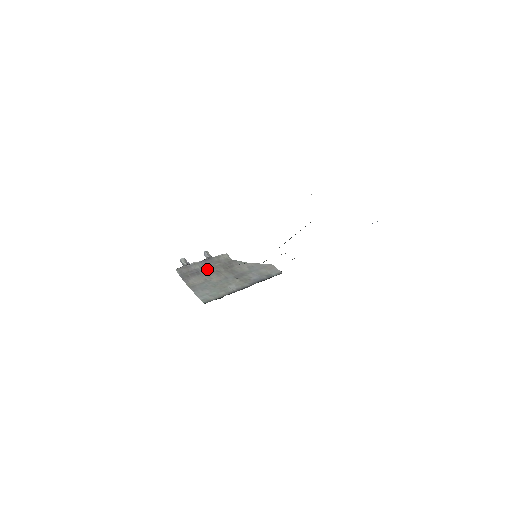
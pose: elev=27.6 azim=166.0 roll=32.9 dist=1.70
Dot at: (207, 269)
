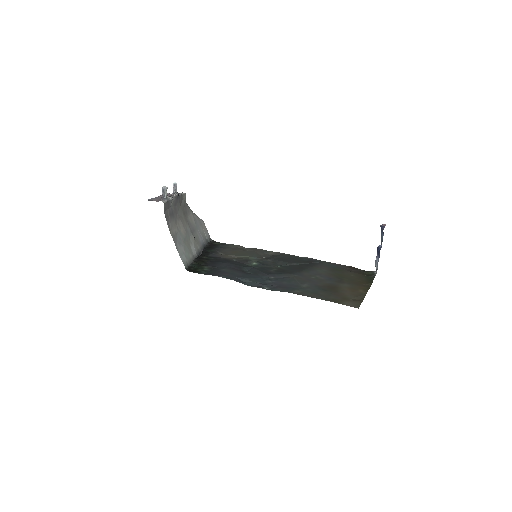
Dot at: (176, 210)
